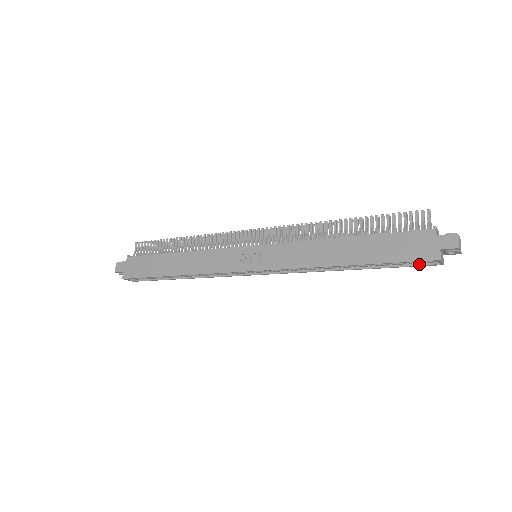
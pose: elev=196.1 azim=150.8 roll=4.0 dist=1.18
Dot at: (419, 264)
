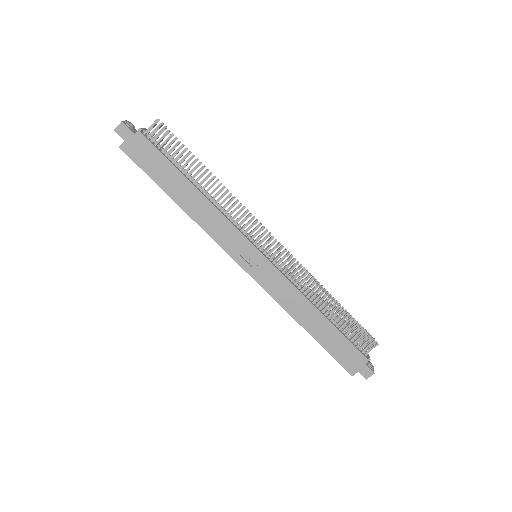
Dot at: occluded
